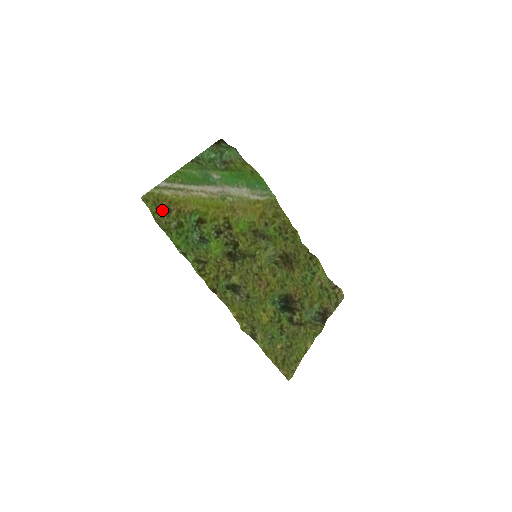
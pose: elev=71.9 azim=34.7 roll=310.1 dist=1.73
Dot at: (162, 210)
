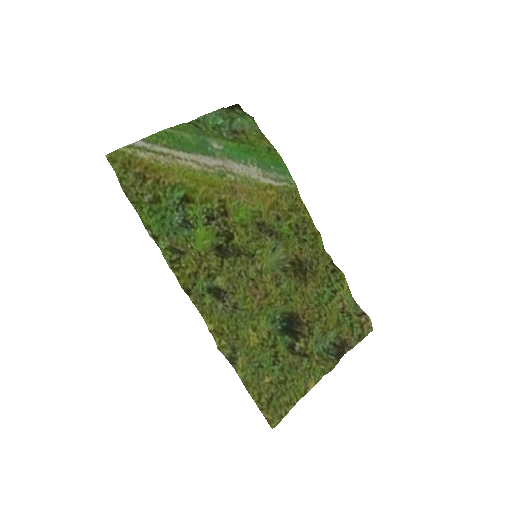
Dot at: (134, 176)
